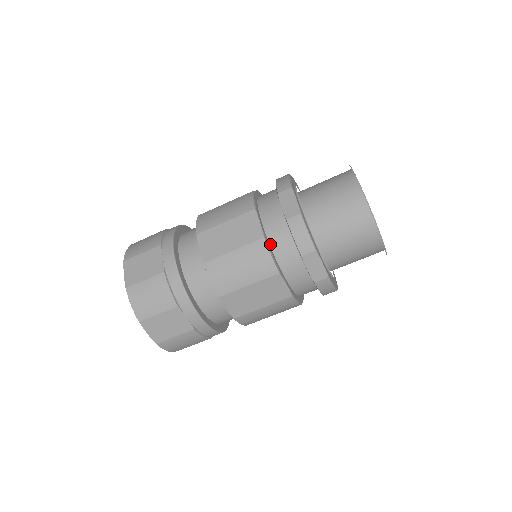
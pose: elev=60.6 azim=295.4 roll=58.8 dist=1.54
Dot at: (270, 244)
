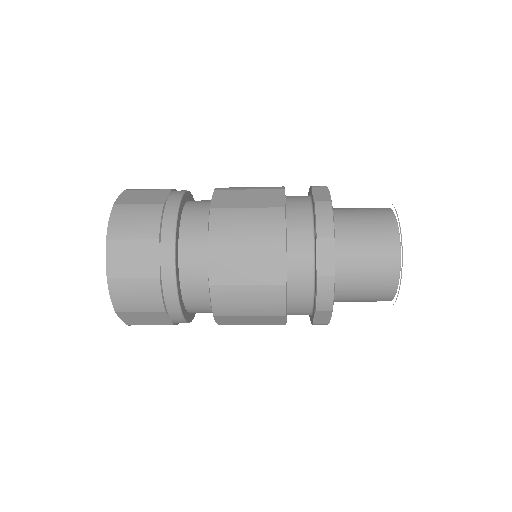
Dot at: occluded
